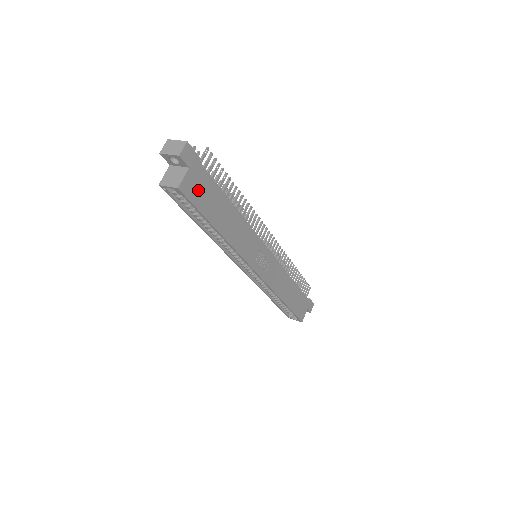
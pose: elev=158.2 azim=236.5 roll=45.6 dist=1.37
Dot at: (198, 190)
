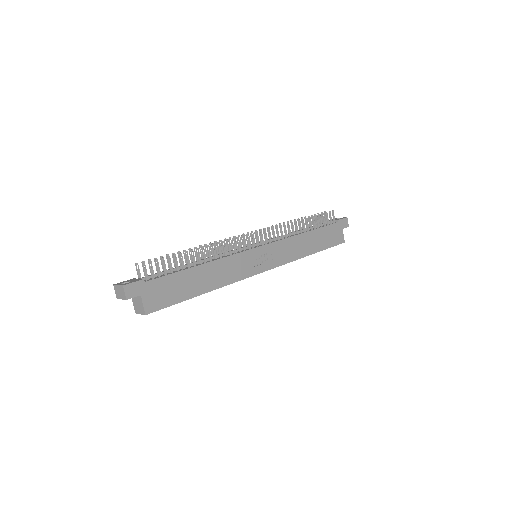
Dot at: (161, 296)
